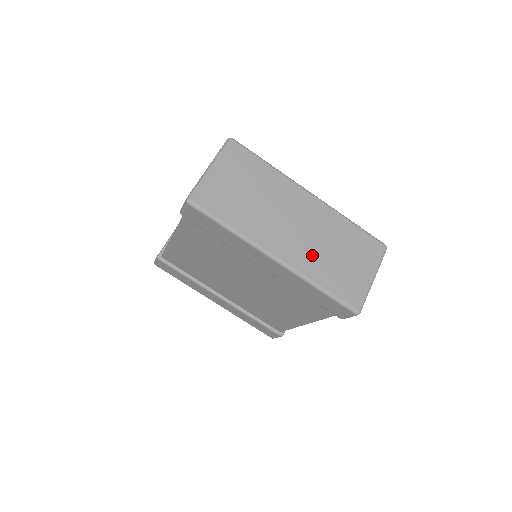
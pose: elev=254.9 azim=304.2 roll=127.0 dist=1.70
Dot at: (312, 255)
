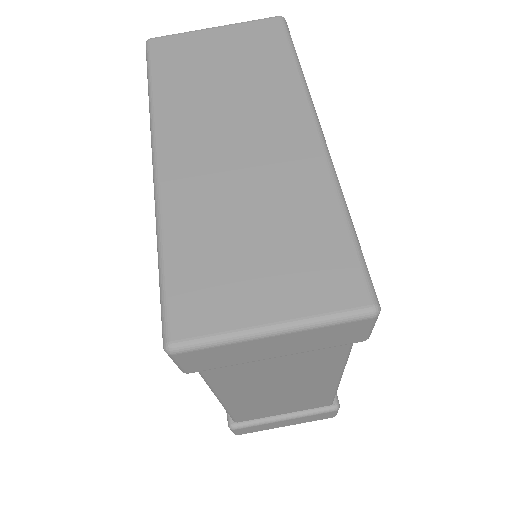
Dot at: (209, 196)
